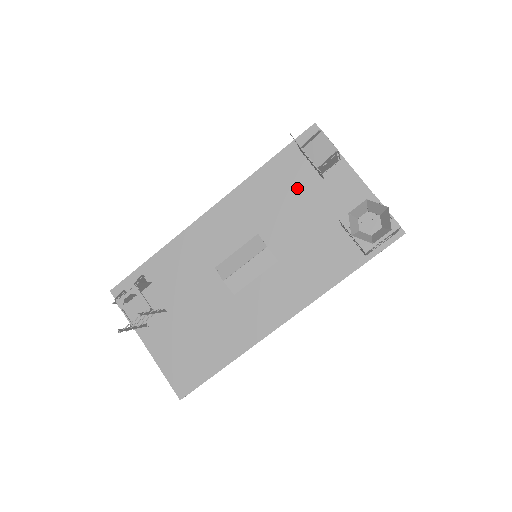
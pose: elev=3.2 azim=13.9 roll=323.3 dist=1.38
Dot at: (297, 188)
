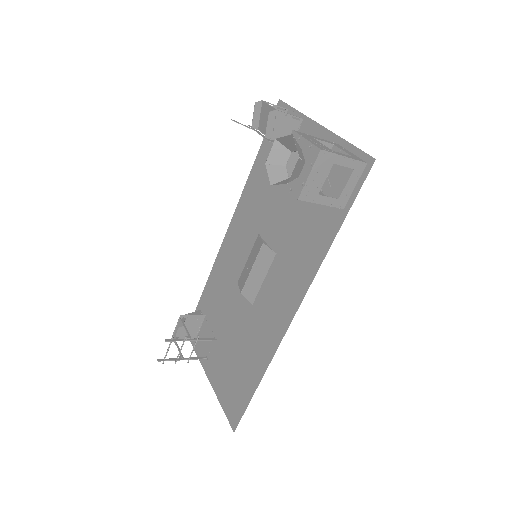
Dot at: occluded
